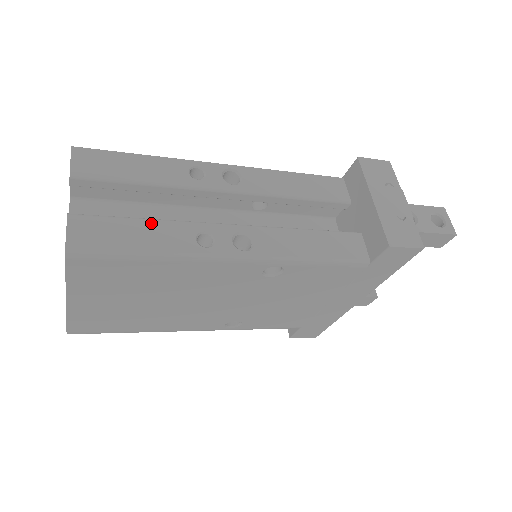
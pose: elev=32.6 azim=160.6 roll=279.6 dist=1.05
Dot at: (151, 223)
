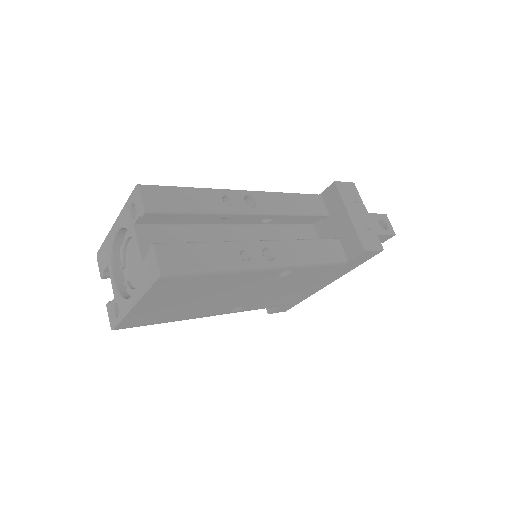
Dot at: (209, 246)
